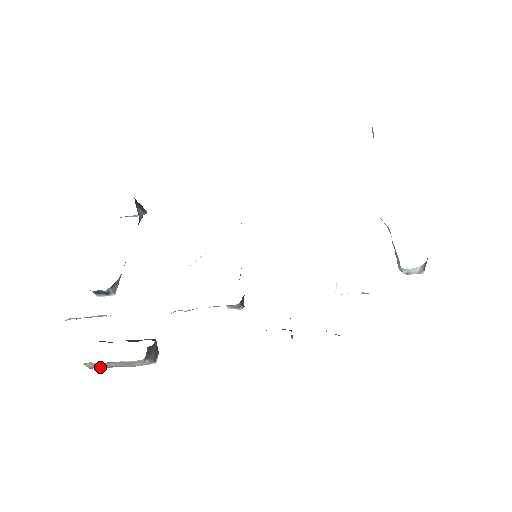
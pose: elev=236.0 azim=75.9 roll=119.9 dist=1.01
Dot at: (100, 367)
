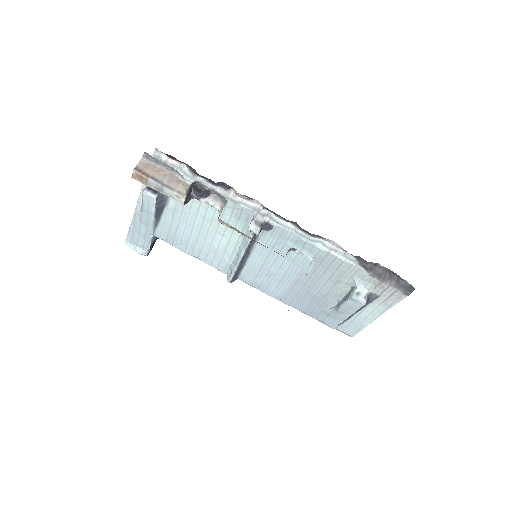
Dot at: (144, 173)
